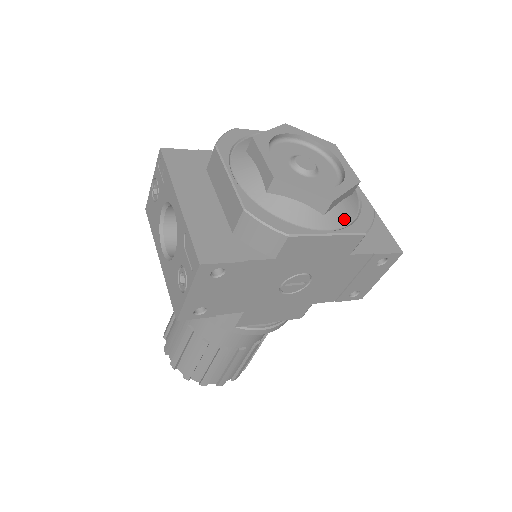
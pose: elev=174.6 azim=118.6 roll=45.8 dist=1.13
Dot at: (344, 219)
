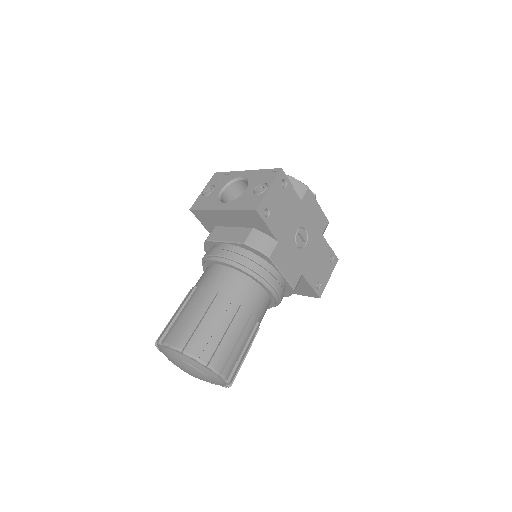
Dot at: occluded
